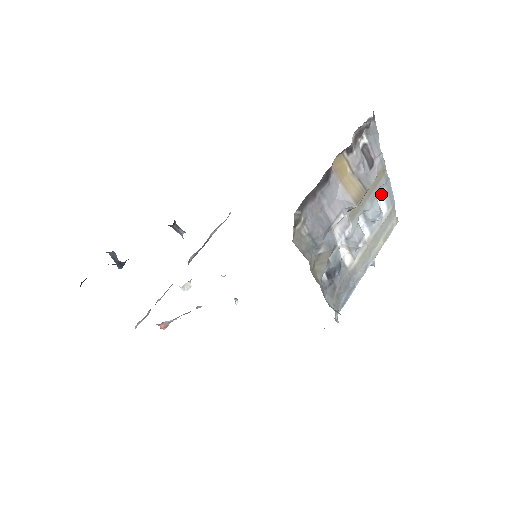
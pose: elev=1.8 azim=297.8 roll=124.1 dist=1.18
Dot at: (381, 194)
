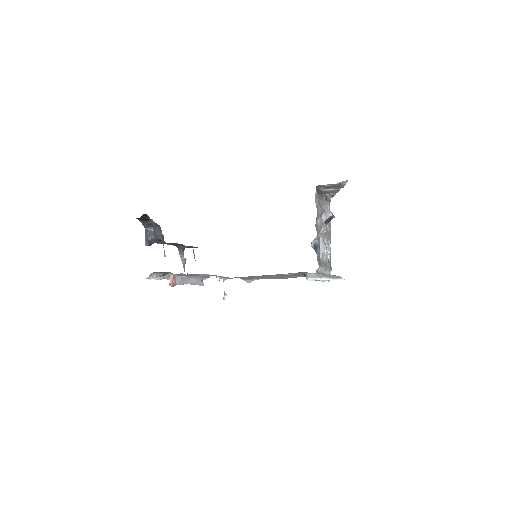
Dot at: occluded
